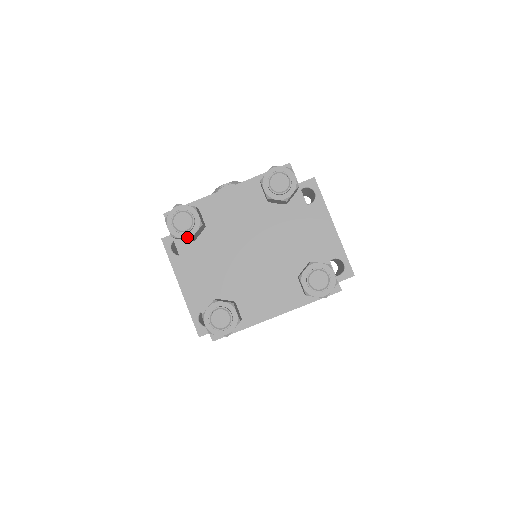
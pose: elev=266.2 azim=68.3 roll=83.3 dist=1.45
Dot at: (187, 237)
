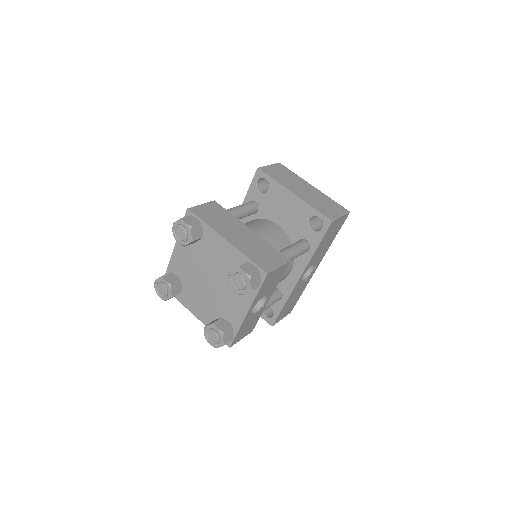
Dot at: (170, 297)
